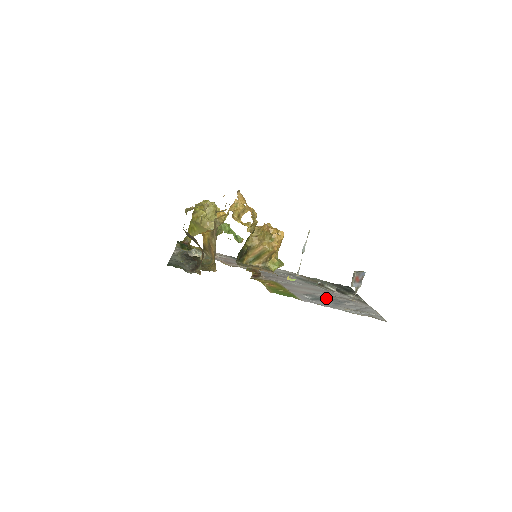
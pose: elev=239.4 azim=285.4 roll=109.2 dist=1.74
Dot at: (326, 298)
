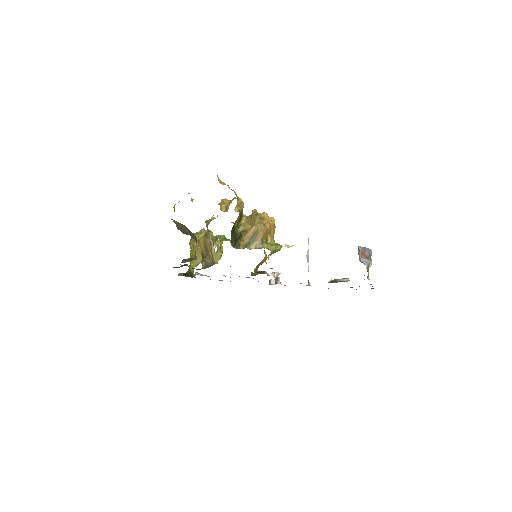
Dot at: occluded
